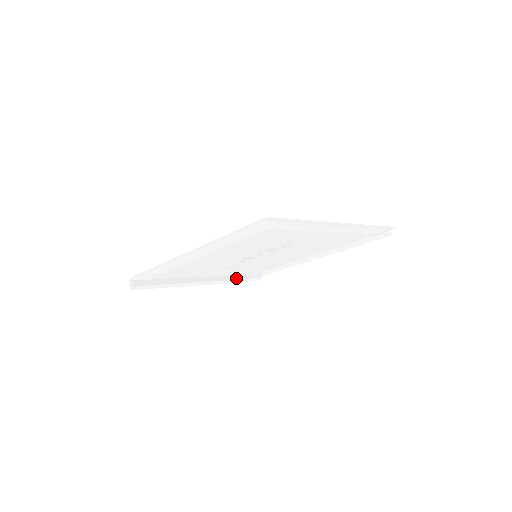
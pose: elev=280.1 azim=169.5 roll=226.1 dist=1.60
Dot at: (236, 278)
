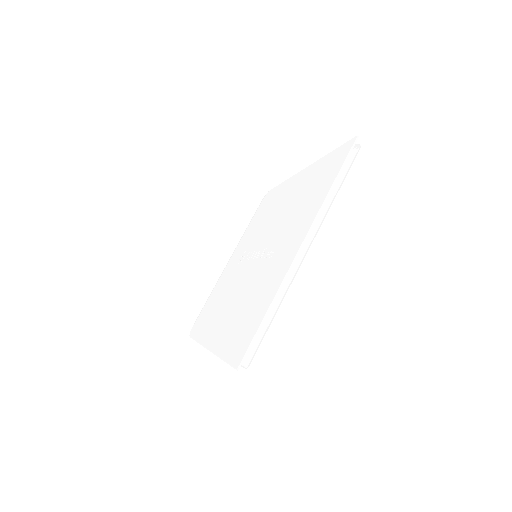
Dot at: occluded
